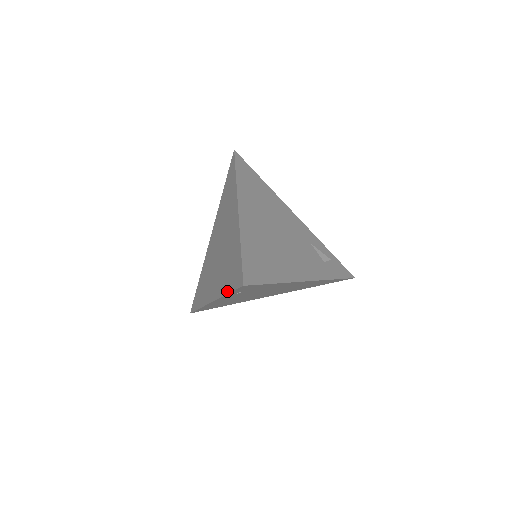
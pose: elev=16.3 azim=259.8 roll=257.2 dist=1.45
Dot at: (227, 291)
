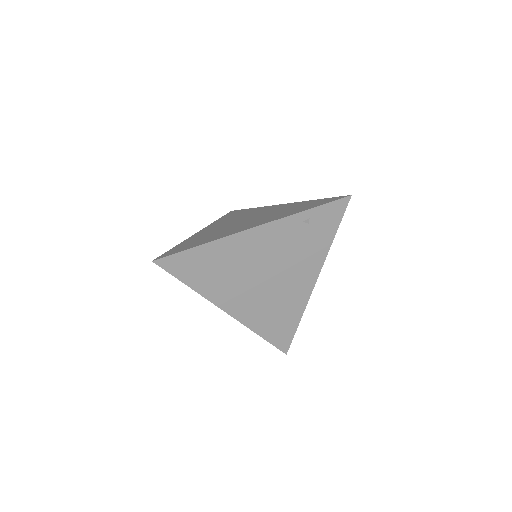
Dot at: (308, 208)
